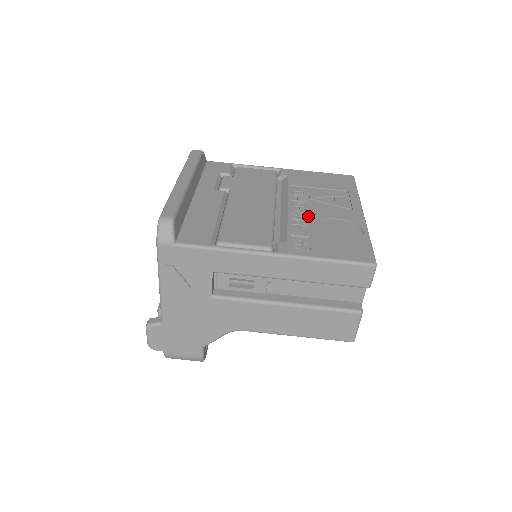
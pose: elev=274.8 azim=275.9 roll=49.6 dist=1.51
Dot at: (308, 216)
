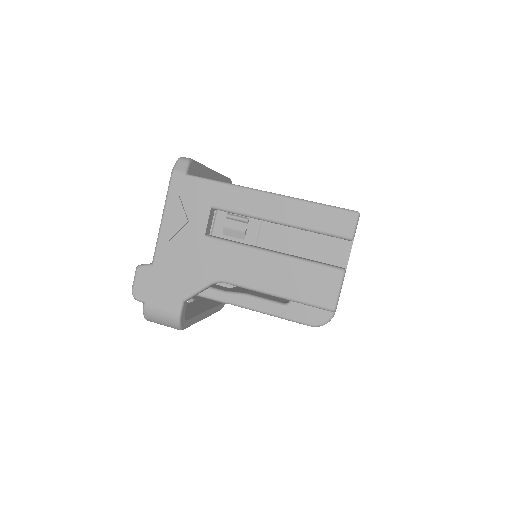
Dot at: occluded
